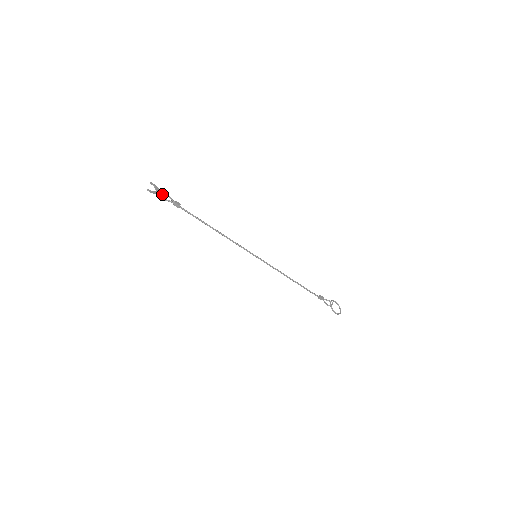
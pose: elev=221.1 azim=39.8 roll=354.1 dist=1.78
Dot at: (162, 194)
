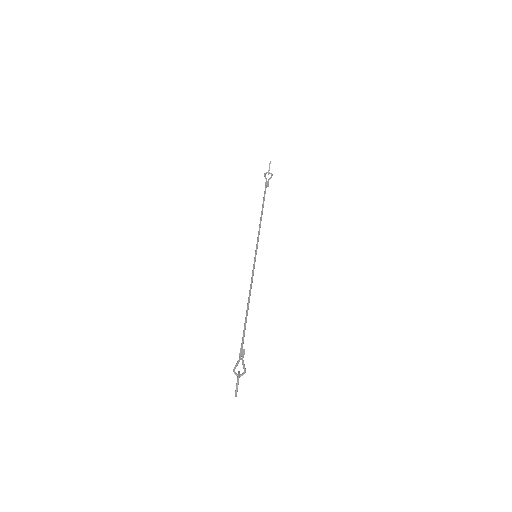
Dot at: occluded
